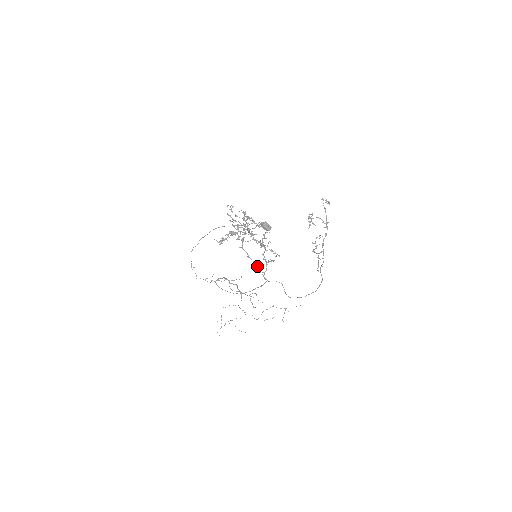
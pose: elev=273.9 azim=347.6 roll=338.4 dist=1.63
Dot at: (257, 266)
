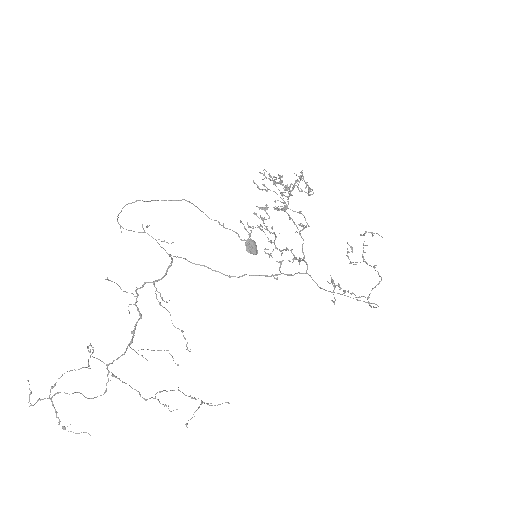
Dot at: occluded
